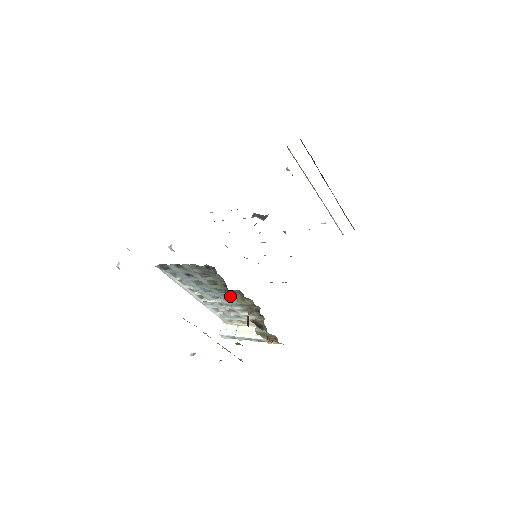
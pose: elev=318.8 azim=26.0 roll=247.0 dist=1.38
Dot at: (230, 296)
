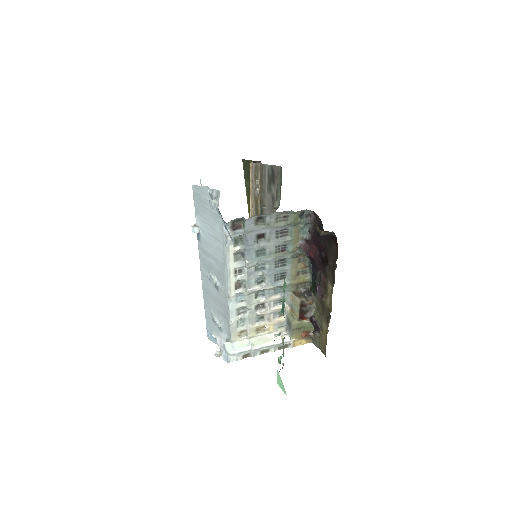
Dot at: (283, 273)
